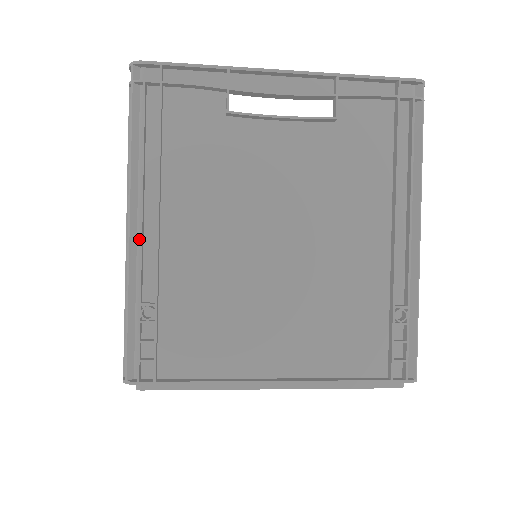
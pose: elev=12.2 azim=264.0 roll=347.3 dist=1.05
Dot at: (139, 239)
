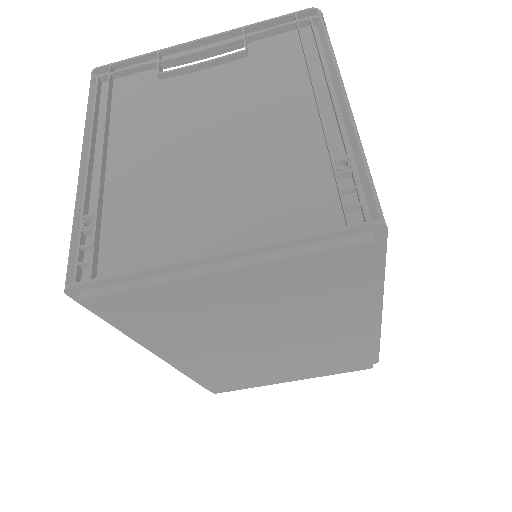
Dot at: (89, 175)
